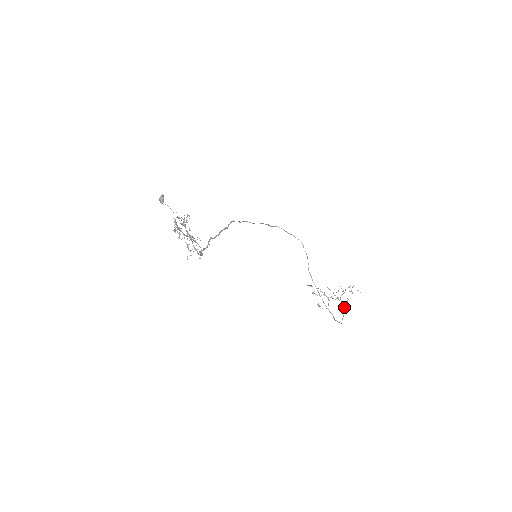
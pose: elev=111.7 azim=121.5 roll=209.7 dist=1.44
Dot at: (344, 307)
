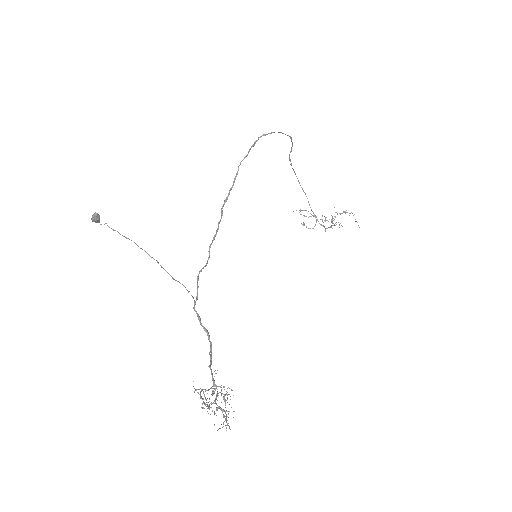
Dot at: occluded
